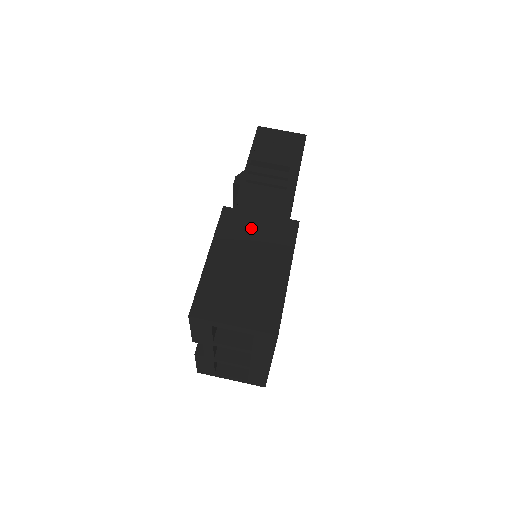
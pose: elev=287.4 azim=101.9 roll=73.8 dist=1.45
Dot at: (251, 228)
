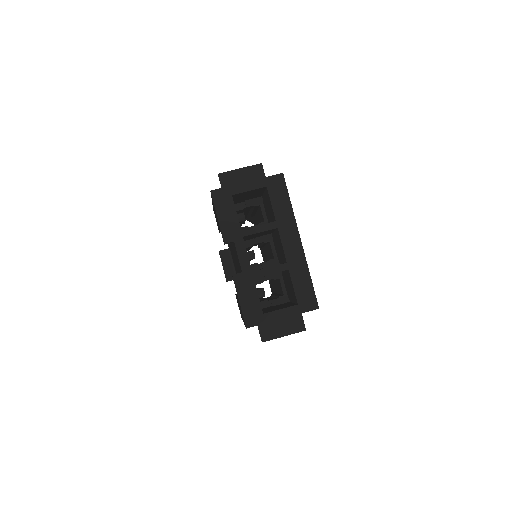
Dot at: occluded
